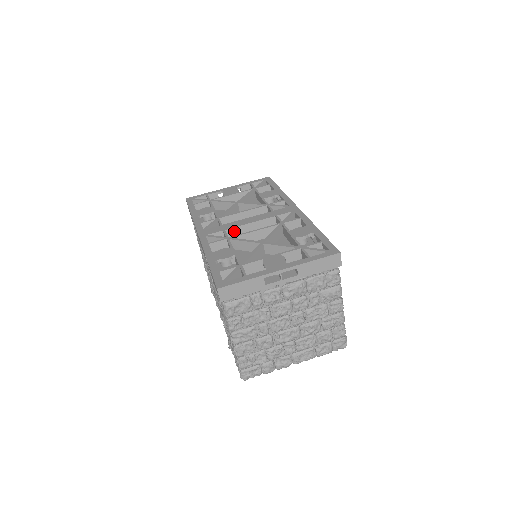
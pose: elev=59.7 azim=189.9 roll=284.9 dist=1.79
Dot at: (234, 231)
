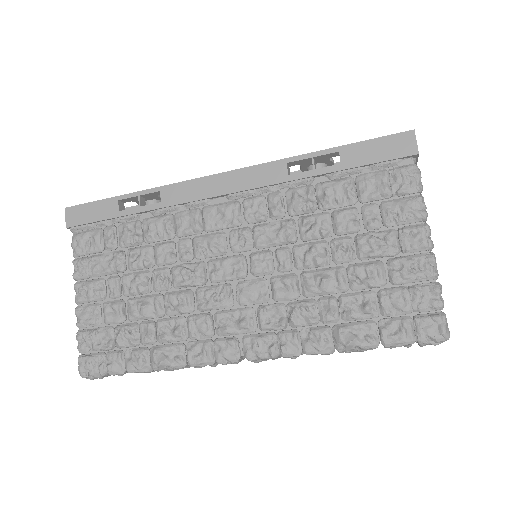
Dot at: occluded
